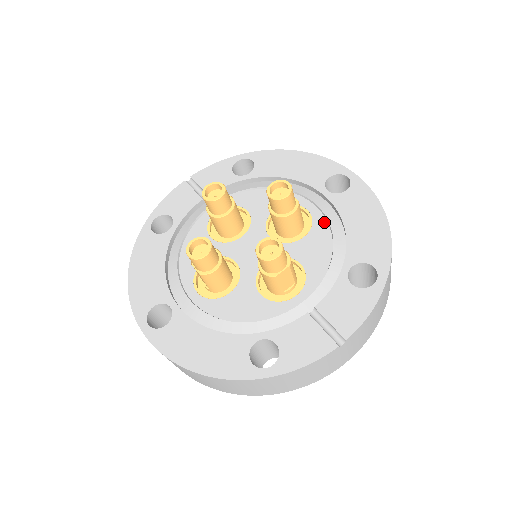
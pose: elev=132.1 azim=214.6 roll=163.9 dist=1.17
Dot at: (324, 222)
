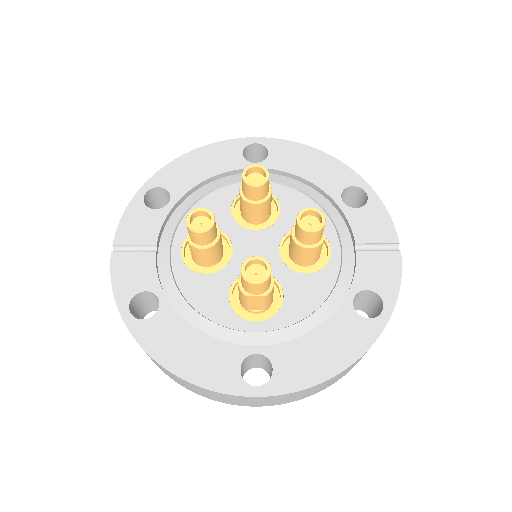
Dot at: (280, 187)
